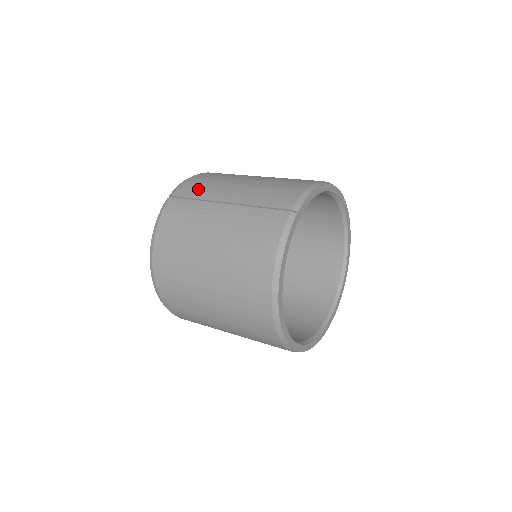
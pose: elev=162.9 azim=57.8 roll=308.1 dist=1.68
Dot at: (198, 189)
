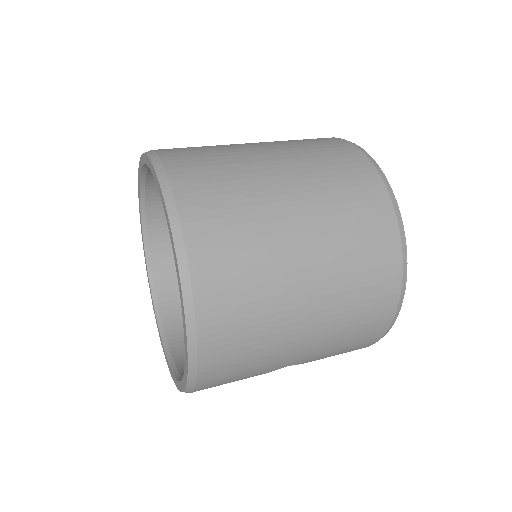
Dot at: (202, 155)
